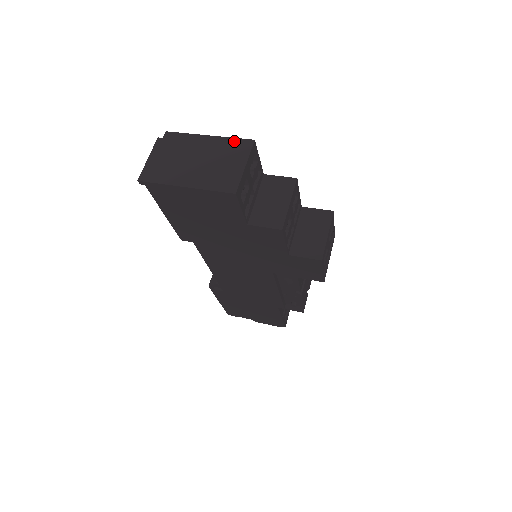
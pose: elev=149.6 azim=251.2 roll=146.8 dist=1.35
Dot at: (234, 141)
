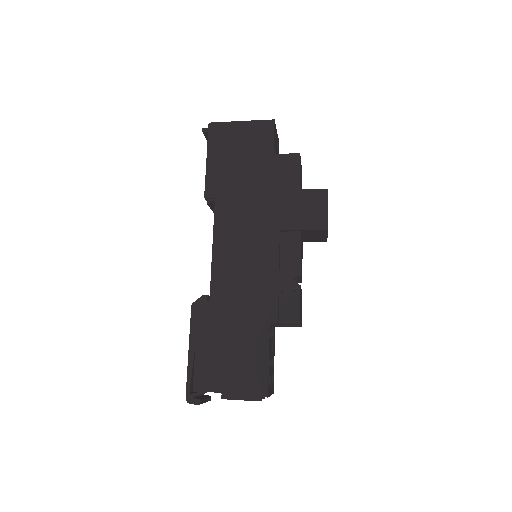
Dot at: occluded
